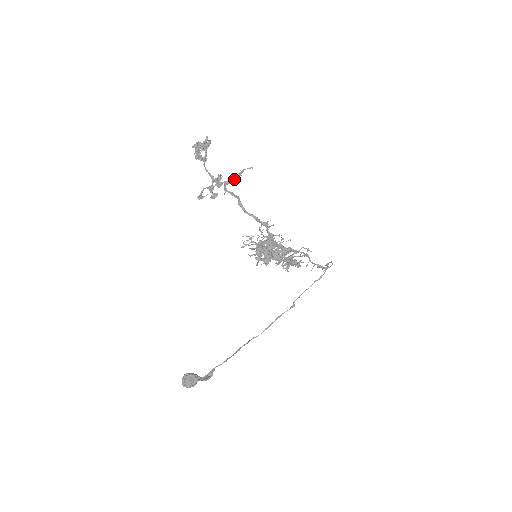
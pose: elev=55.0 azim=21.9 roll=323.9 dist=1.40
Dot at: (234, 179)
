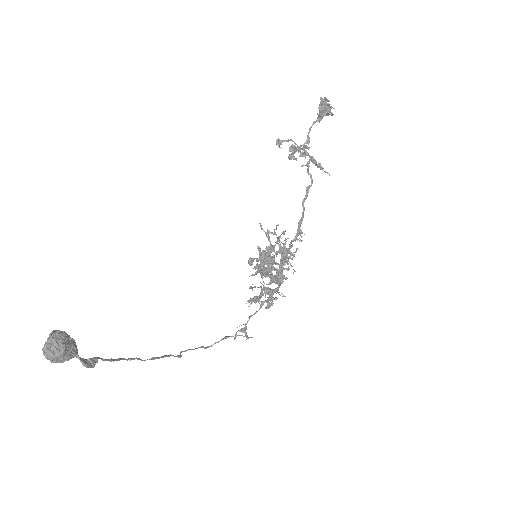
Dot at: (315, 165)
